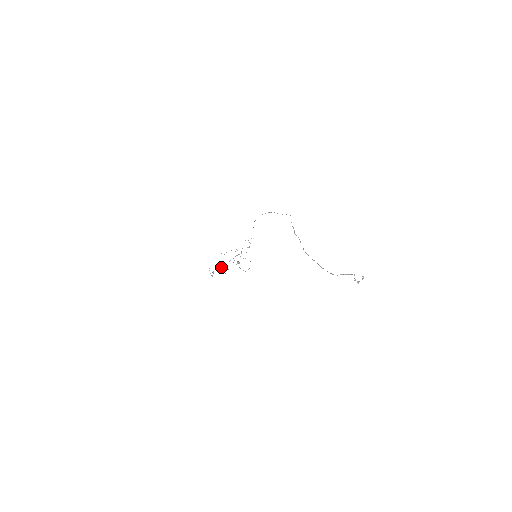
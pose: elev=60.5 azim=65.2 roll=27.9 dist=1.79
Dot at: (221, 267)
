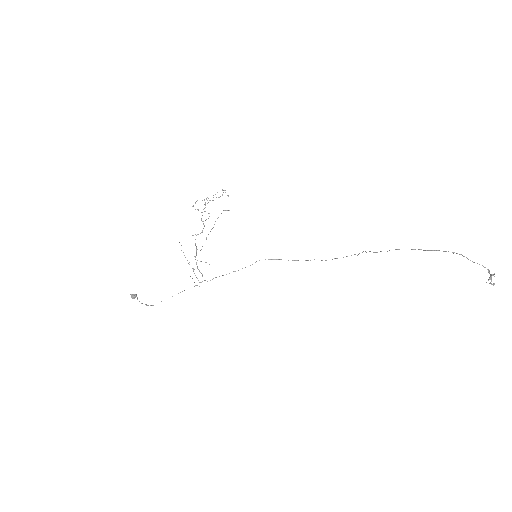
Dot at: (203, 221)
